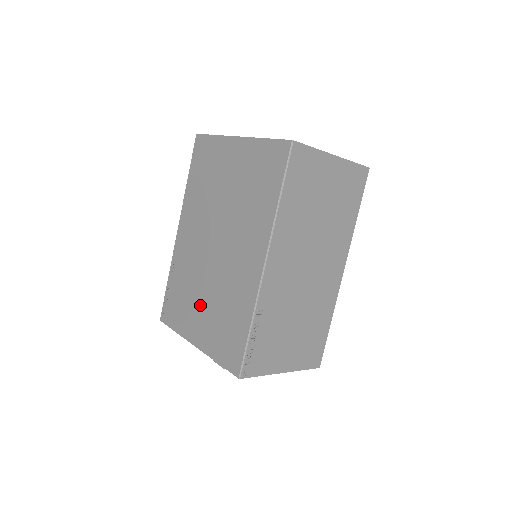
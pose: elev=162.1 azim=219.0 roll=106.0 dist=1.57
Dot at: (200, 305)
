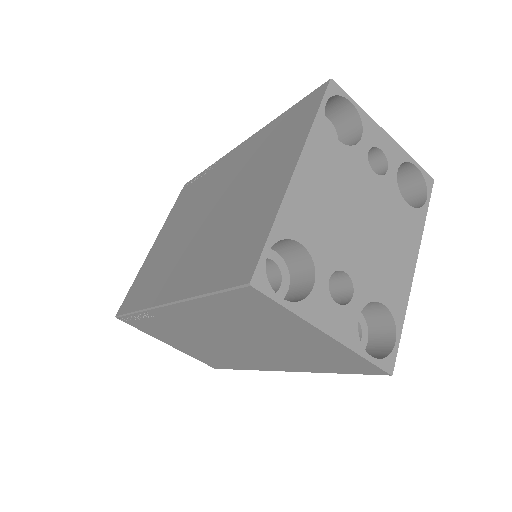
Dot at: (173, 231)
